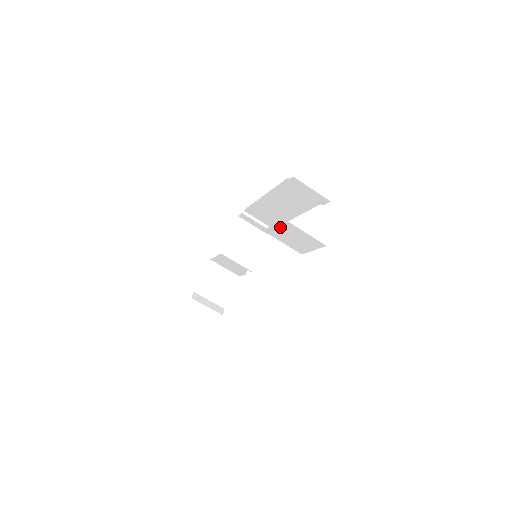
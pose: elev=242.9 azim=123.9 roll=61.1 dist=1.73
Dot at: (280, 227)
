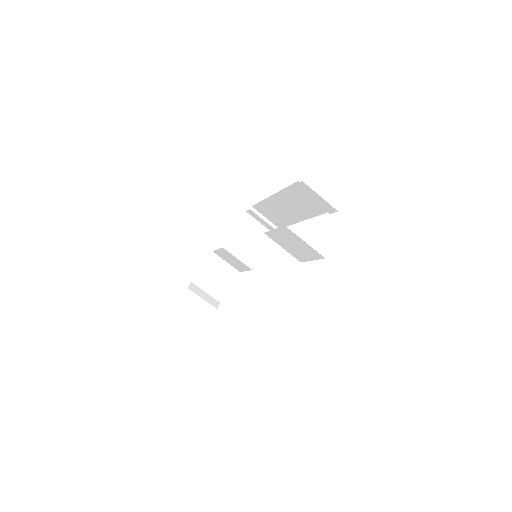
Dot at: (281, 233)
